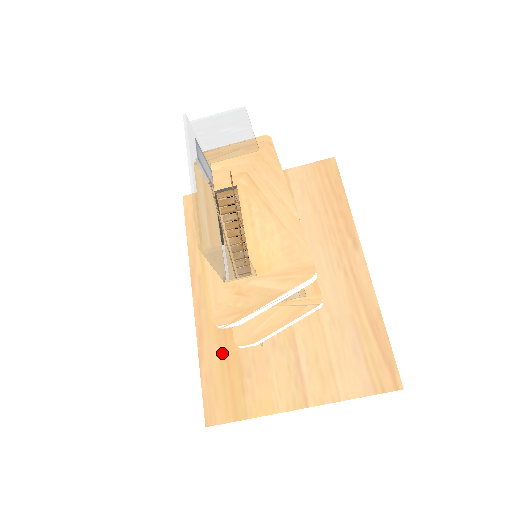
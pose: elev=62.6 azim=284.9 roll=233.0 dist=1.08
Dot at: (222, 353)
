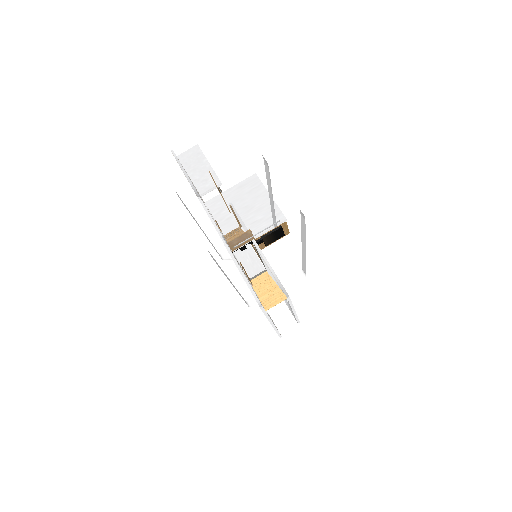
Dot at: occluded
